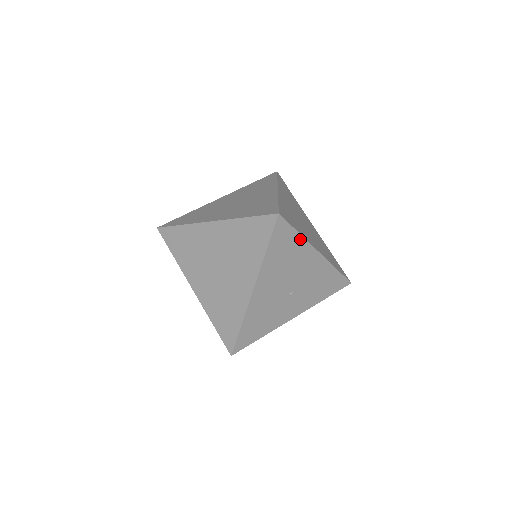
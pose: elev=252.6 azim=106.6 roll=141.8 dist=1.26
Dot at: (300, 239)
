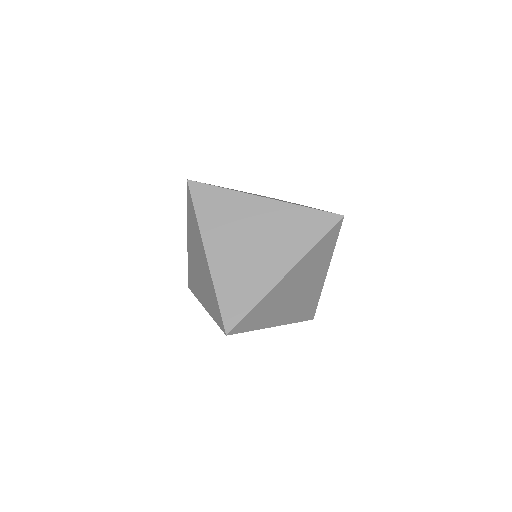
Dot at: (253, 329)
